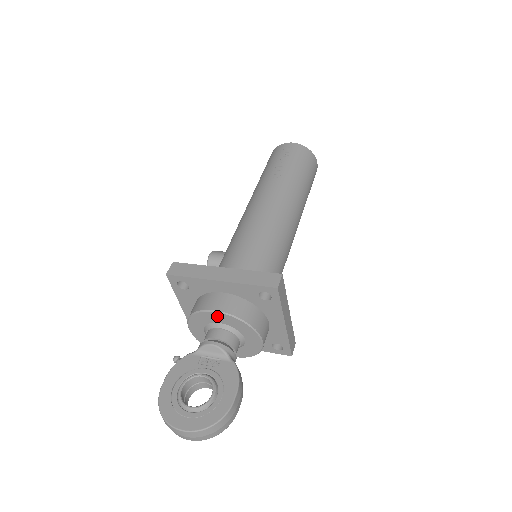
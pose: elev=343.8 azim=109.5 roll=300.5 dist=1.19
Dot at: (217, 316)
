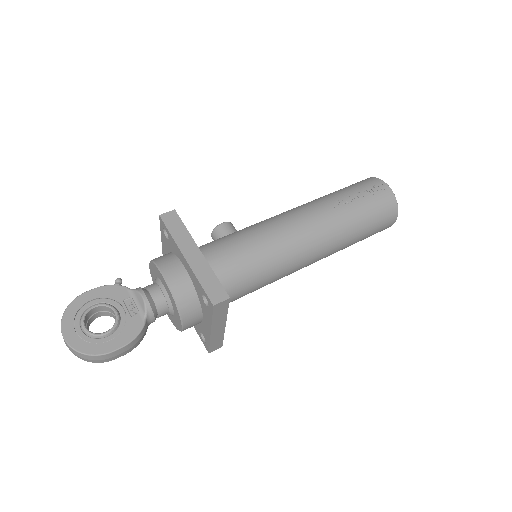
Dot at: (164, 280)
